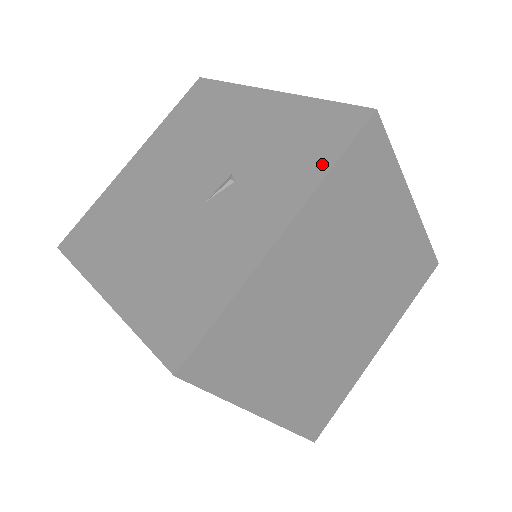
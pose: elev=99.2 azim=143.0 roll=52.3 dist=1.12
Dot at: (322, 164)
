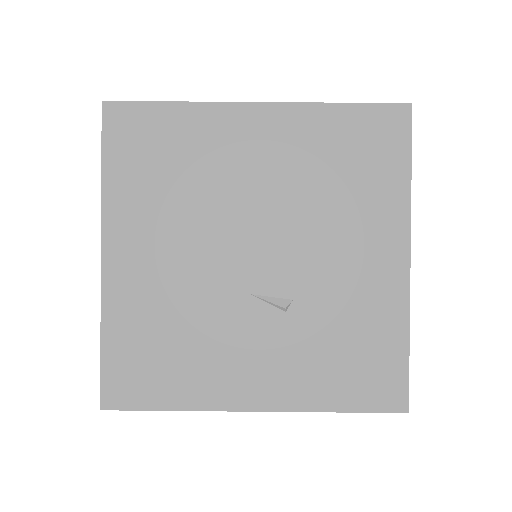
Dot at: (336, 400)
